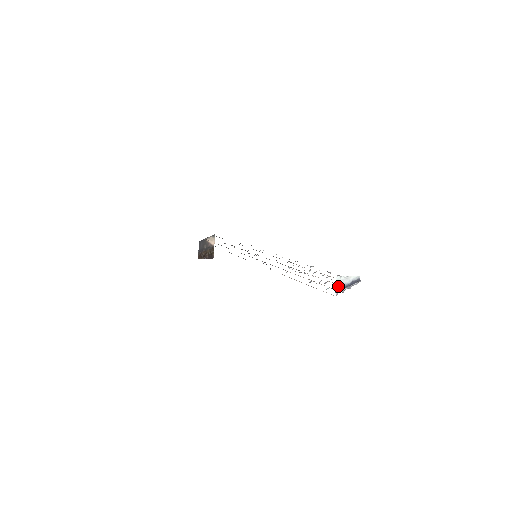
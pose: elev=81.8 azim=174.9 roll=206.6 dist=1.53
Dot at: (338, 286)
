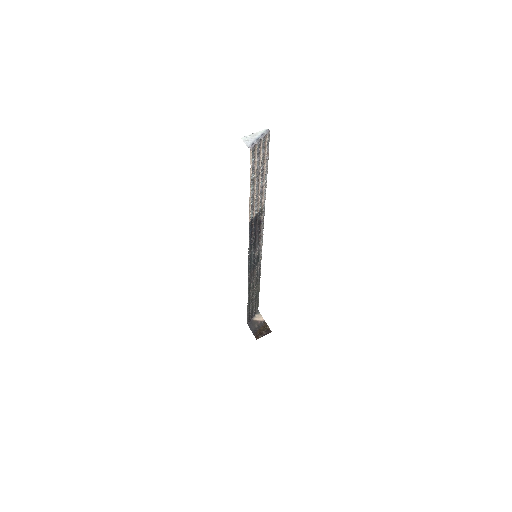
Dot at: (249, 143)
